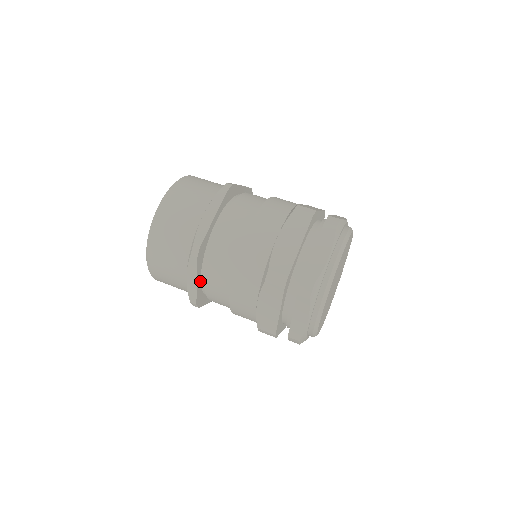
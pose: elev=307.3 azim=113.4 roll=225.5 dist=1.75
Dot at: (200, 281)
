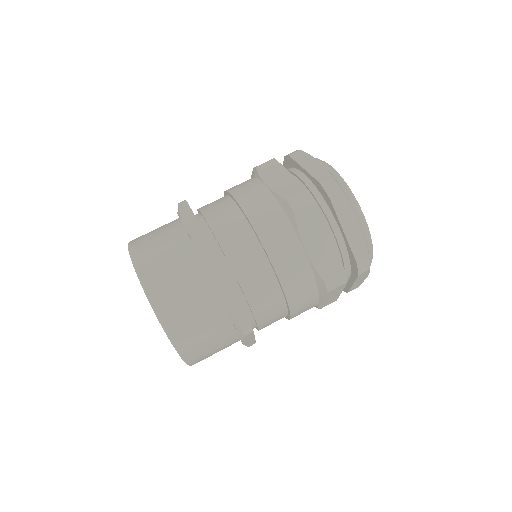
Dot at: occluded
